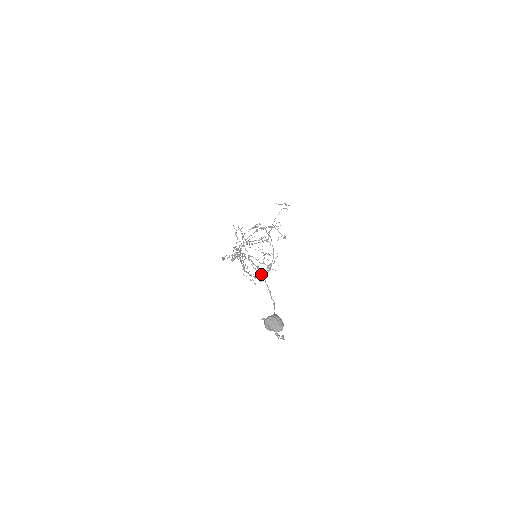
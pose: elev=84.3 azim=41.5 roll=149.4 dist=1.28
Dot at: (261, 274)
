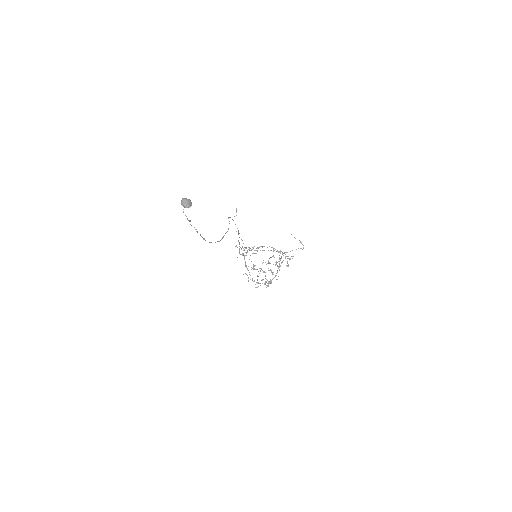
Dot at: (228, 229)
